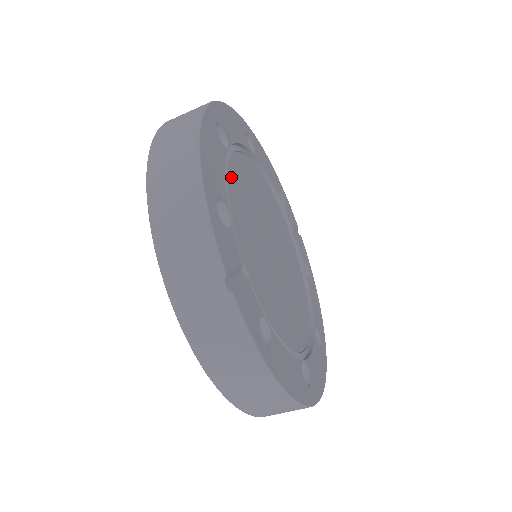
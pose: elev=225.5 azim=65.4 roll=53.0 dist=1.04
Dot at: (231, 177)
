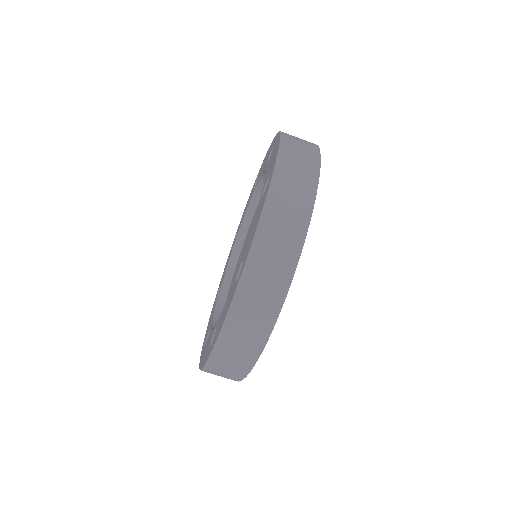
Dot at: occluded
